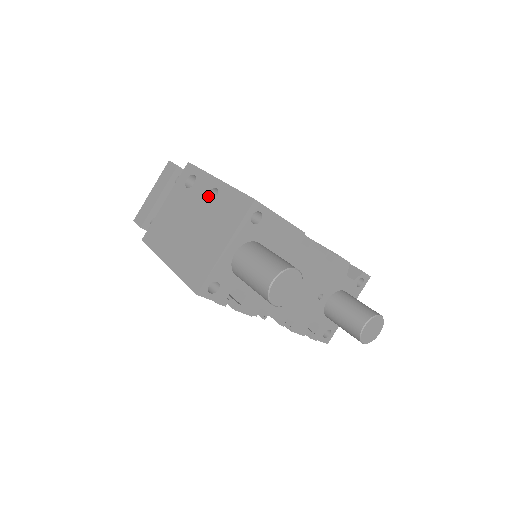
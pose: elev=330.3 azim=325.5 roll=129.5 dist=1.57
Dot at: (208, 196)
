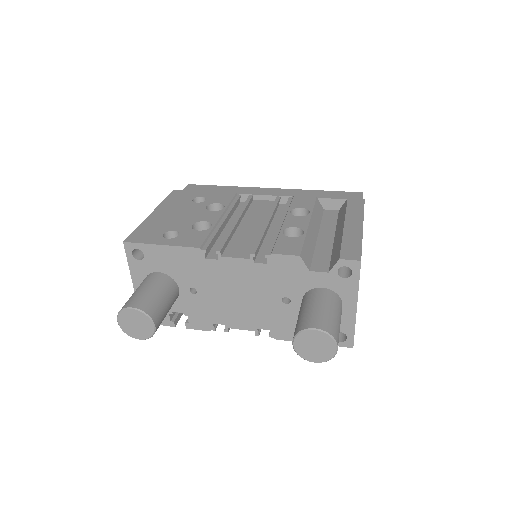
Dot at: occluded
